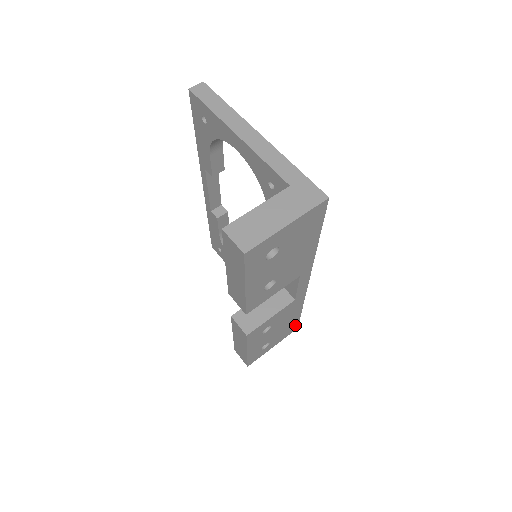
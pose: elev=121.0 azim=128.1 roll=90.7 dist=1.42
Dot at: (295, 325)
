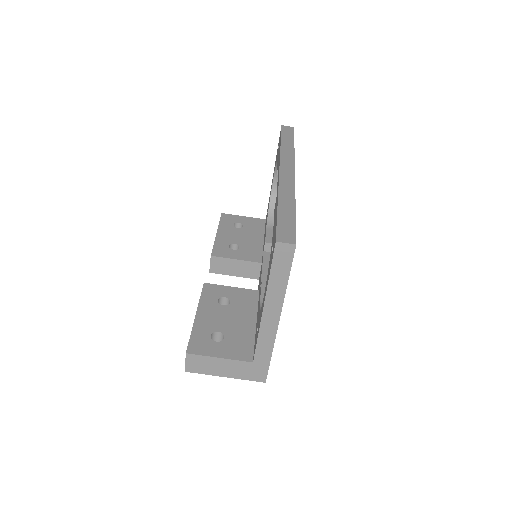
Dot at: occluded
